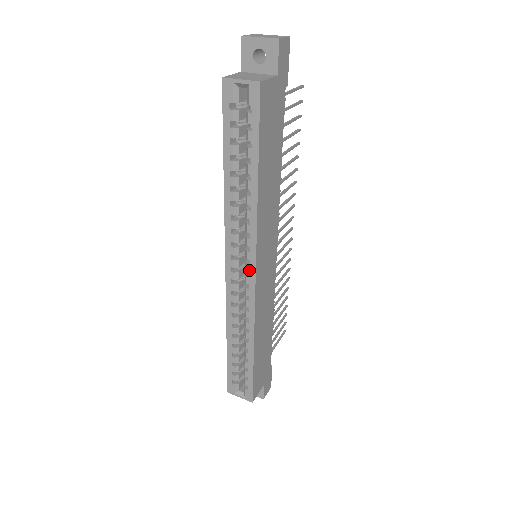
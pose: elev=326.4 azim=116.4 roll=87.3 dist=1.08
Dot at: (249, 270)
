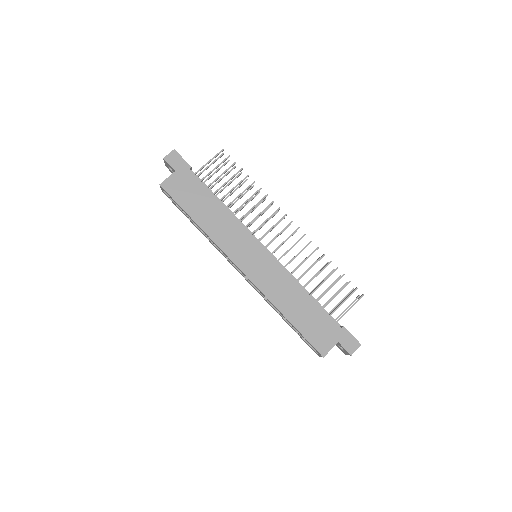
Dot at: occluded
